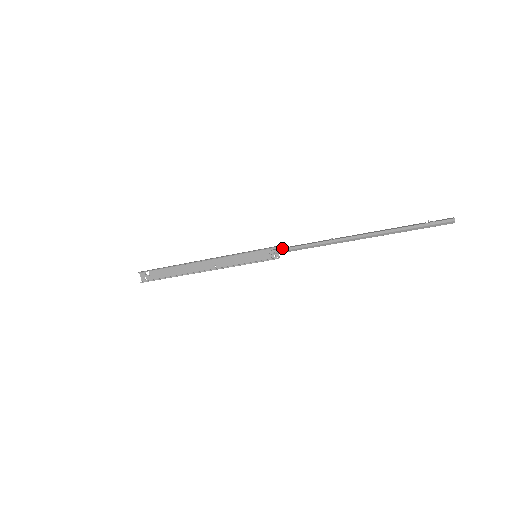
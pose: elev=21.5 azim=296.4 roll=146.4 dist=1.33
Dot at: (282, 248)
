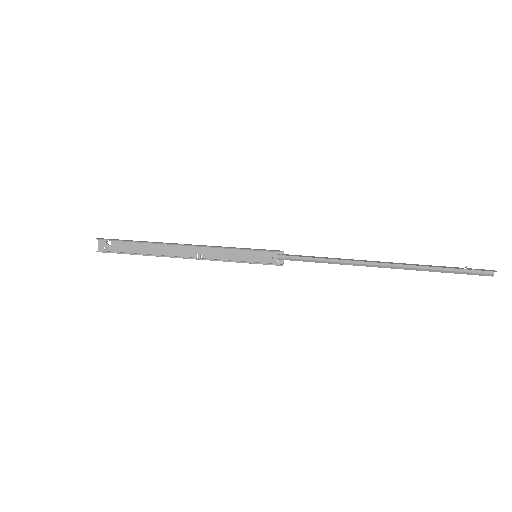
Dot at: (293, 255)
